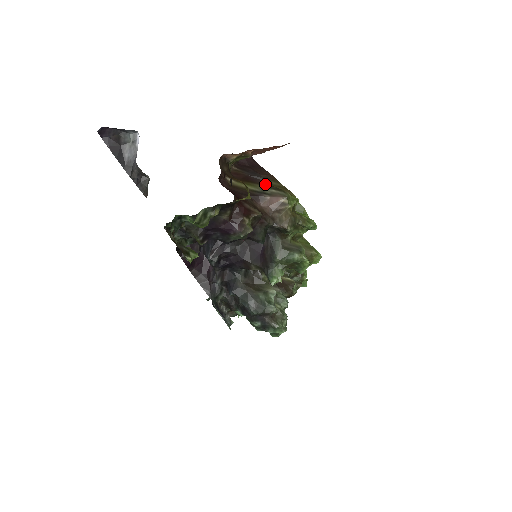
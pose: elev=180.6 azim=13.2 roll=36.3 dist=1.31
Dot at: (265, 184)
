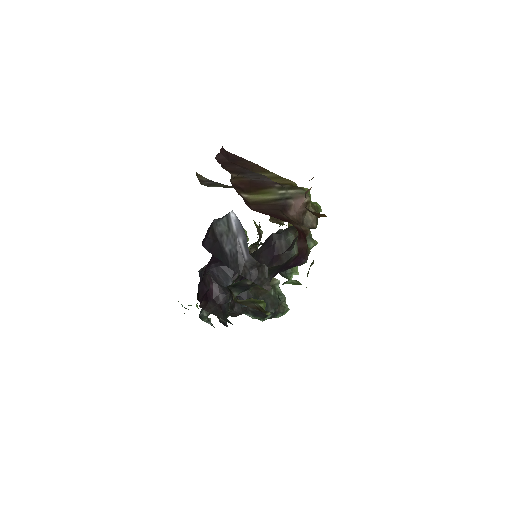
Dot at: (276, 185)
